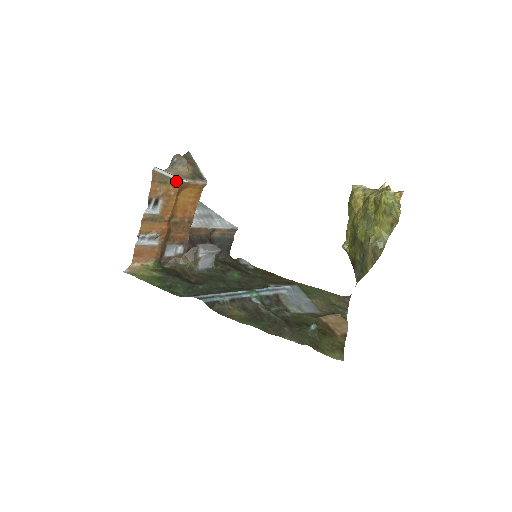
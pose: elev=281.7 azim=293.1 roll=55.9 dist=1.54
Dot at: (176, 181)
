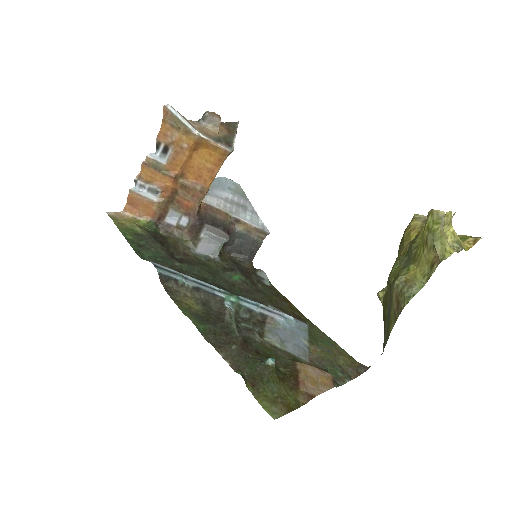
Dot at: (191, 131)
